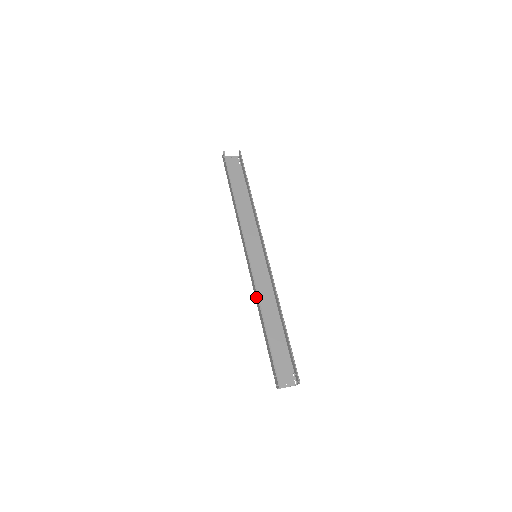
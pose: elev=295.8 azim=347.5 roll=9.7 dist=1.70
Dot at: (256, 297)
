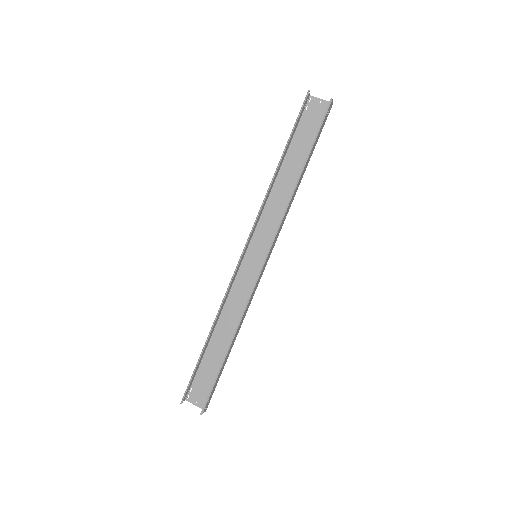
Dot at: (223, 302)
